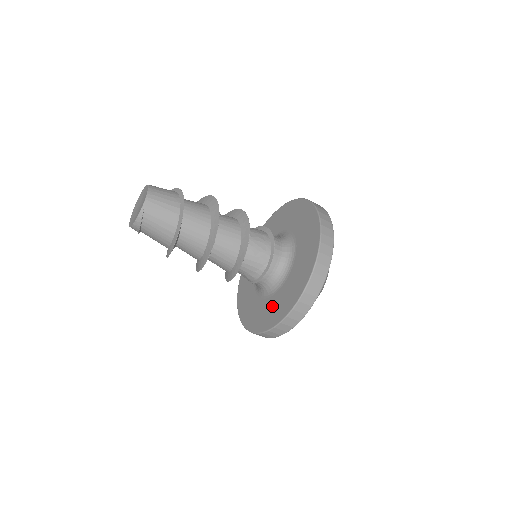
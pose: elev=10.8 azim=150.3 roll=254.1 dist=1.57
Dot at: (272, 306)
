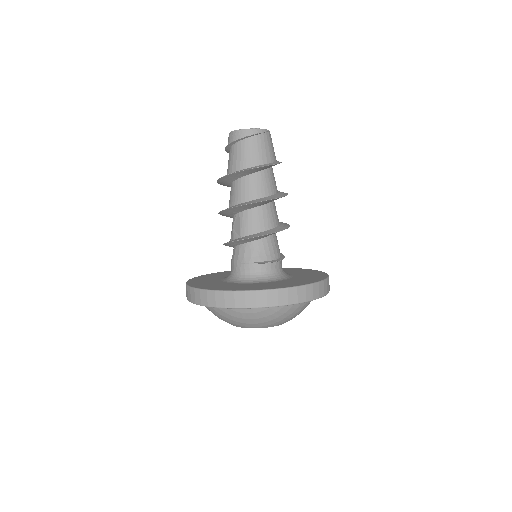
Dot at: (267, 284)
